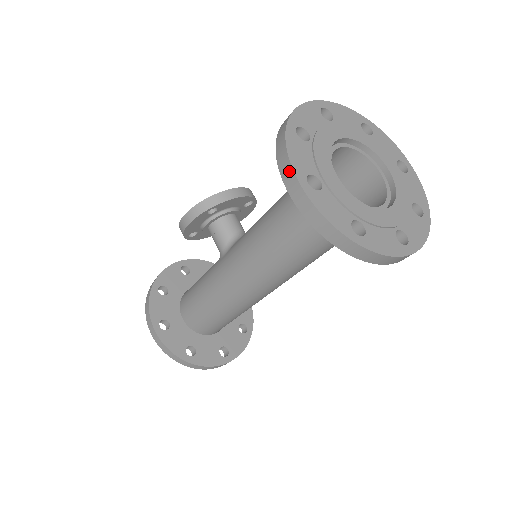
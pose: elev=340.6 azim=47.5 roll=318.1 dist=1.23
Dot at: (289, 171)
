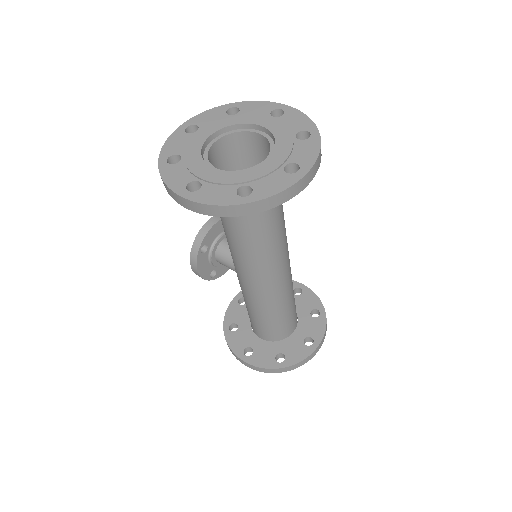
Dot at: (172, 193)
